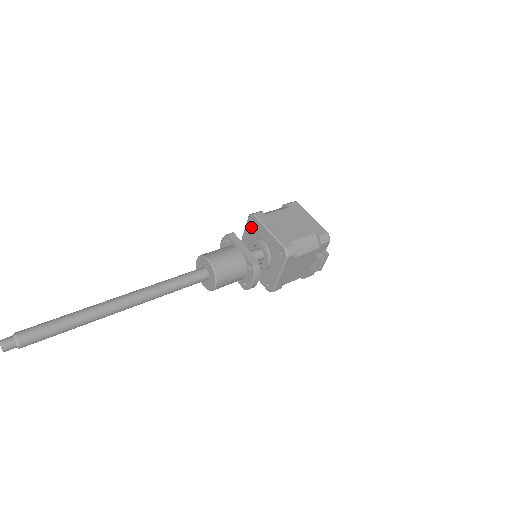
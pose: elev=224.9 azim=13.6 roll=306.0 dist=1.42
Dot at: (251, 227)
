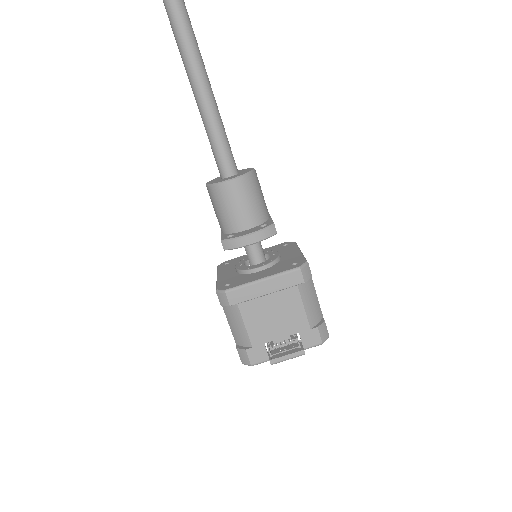
Dot at: (277, 248)
